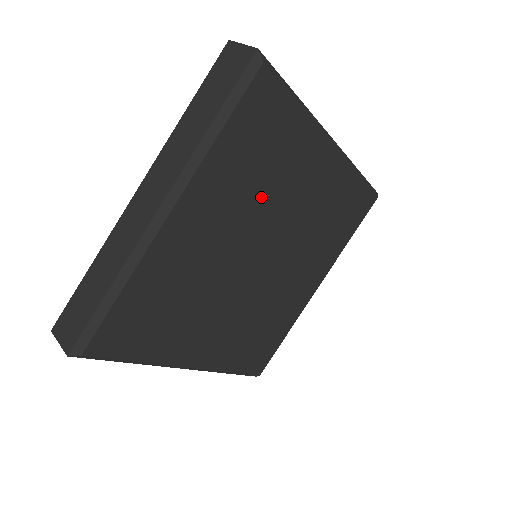
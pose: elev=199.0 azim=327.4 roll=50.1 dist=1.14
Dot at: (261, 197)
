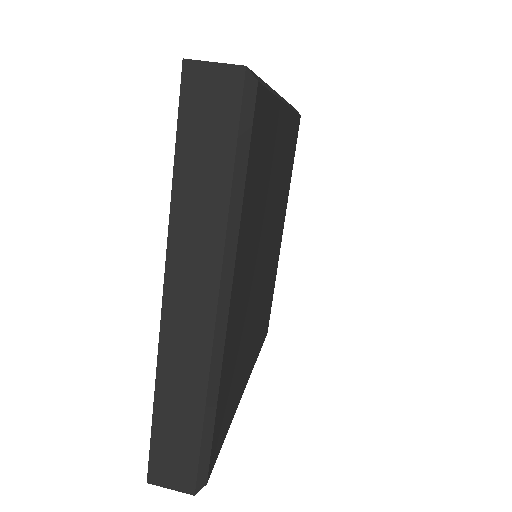
Dot at: (262, 210)
